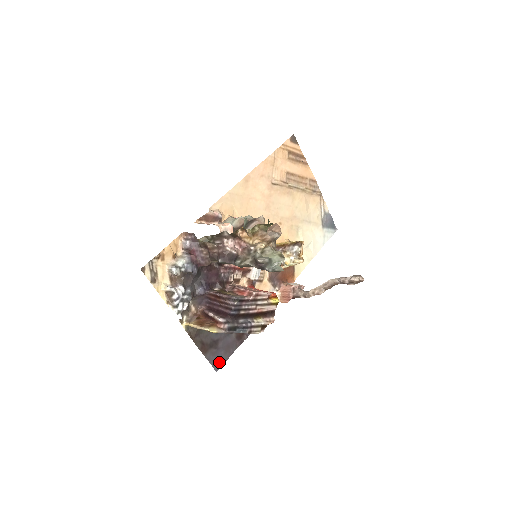
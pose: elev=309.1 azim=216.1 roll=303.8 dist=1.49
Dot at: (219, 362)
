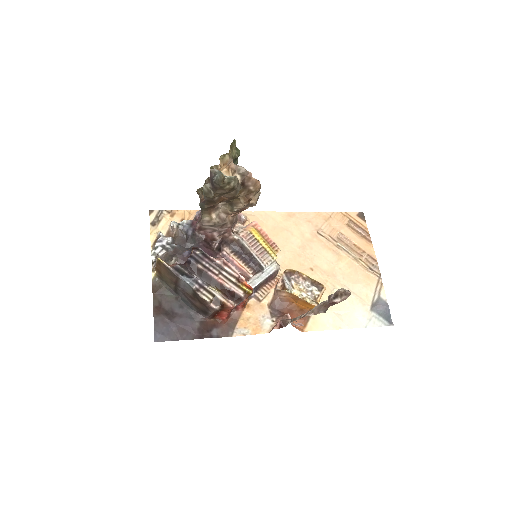
Dot at: (164, 335)
